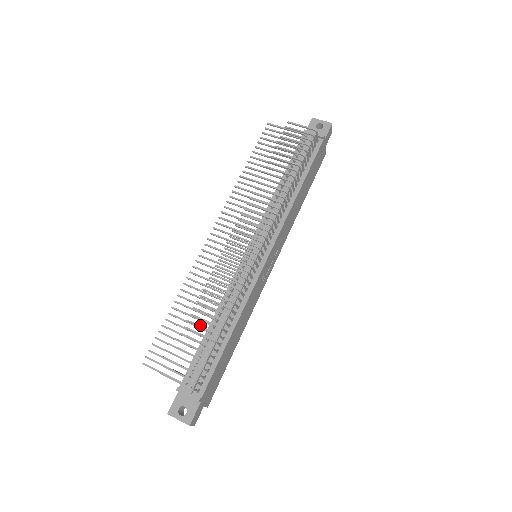
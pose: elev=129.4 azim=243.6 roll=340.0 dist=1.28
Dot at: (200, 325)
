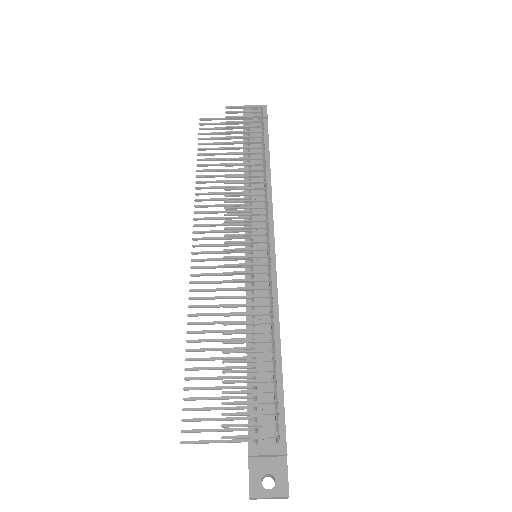
Dot at: occluded
